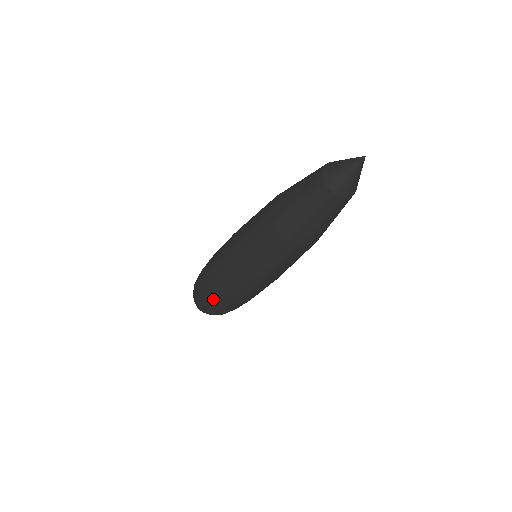
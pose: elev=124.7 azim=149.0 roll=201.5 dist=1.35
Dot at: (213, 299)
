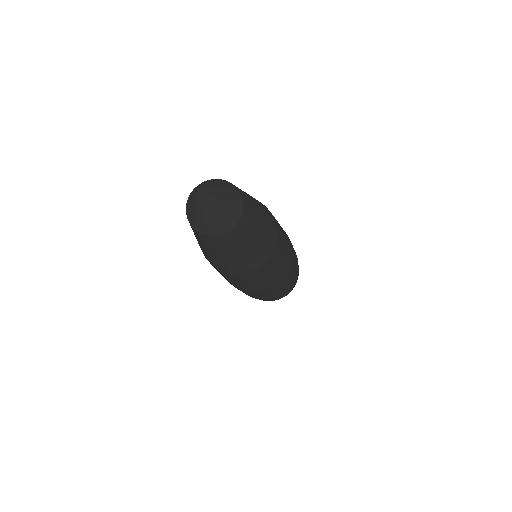
Dot at: occluded
